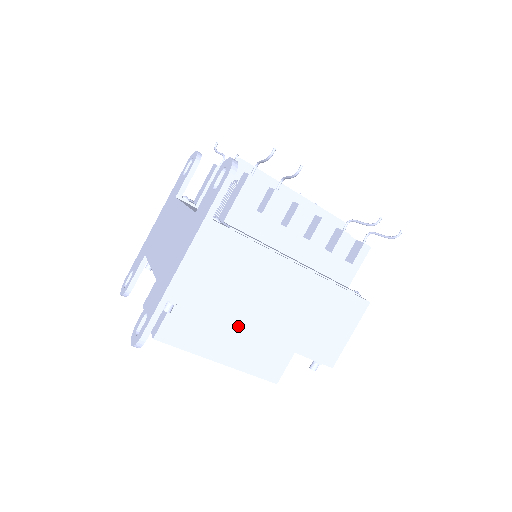
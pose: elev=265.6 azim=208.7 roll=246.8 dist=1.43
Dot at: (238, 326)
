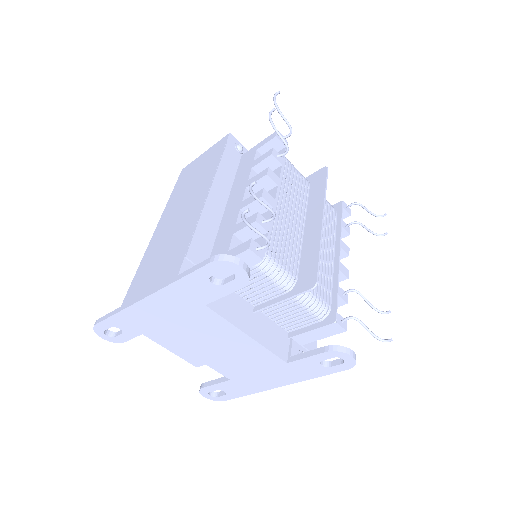
Dot at: occluded
